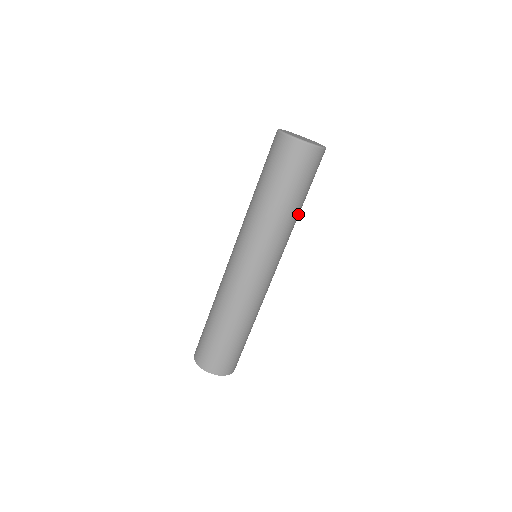
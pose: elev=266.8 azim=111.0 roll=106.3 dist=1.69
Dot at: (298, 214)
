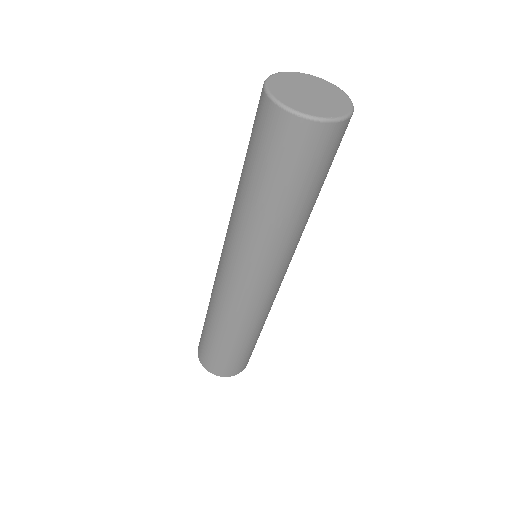
Dot at: occluded
